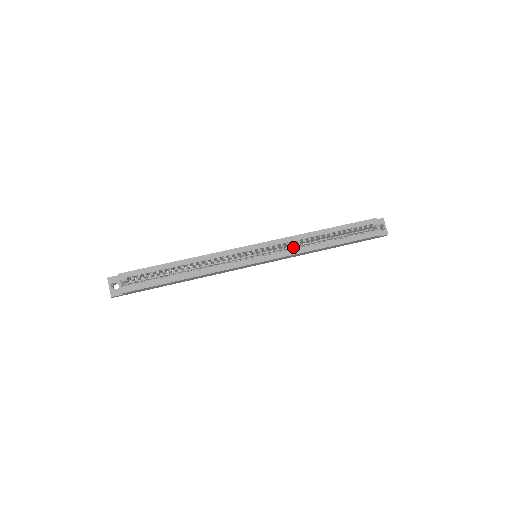
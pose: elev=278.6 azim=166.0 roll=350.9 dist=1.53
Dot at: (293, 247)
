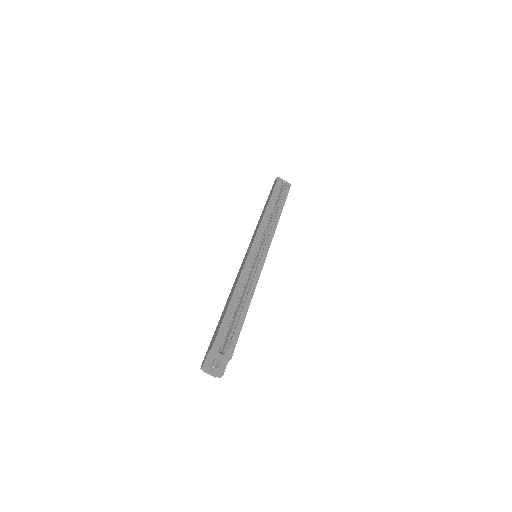
Dot at: (268, 229)
